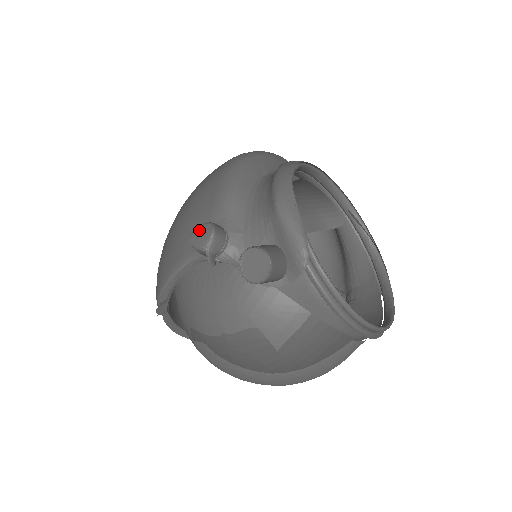
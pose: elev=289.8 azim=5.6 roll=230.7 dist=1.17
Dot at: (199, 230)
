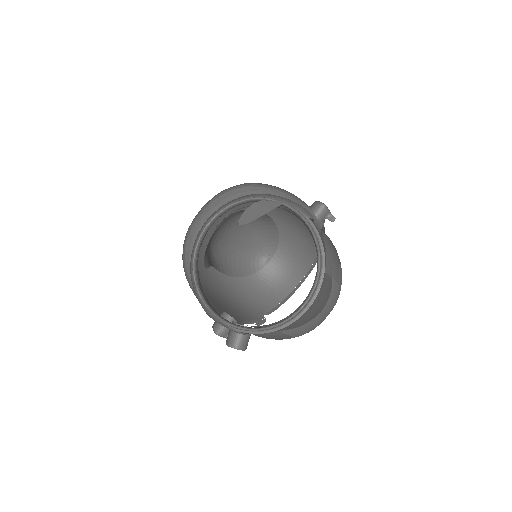
Dot at: occluded
